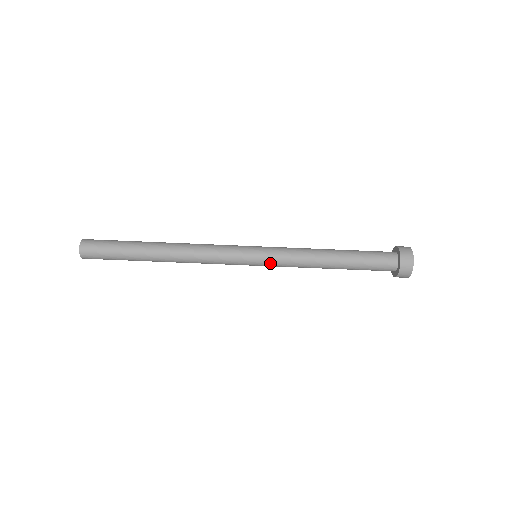
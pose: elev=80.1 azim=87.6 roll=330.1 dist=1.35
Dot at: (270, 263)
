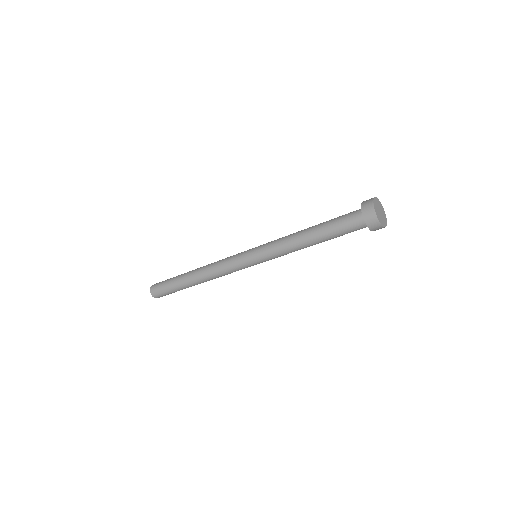
Dot at: (264, 259)
